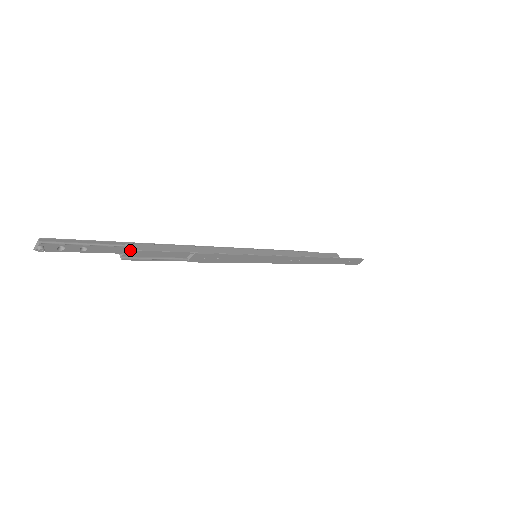
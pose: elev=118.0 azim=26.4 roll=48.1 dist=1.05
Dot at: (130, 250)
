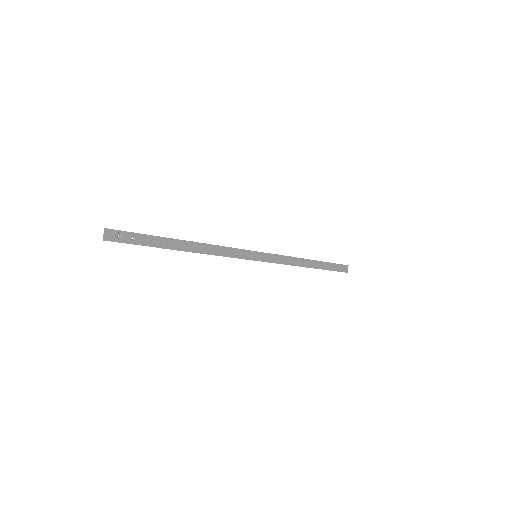
Dot at: (163, 237)
